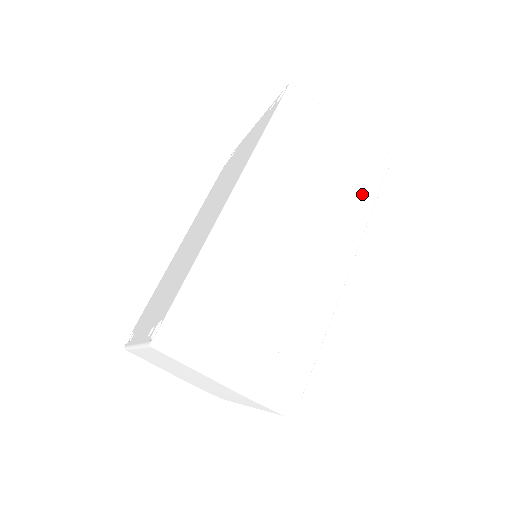
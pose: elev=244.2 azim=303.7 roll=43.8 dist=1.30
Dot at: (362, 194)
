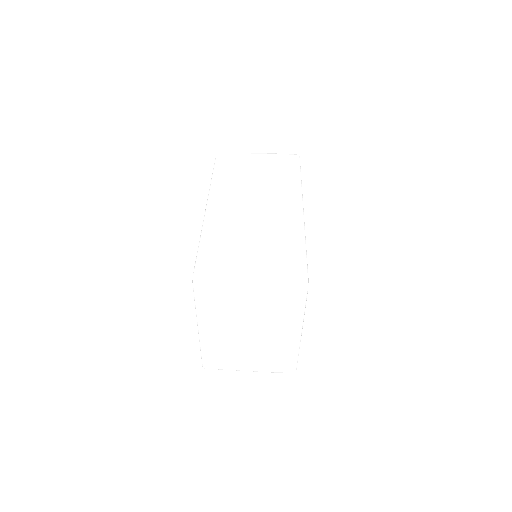
Dot at: (289, 175)
